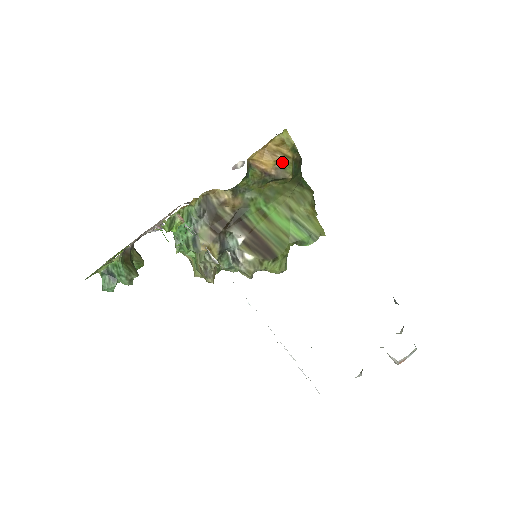
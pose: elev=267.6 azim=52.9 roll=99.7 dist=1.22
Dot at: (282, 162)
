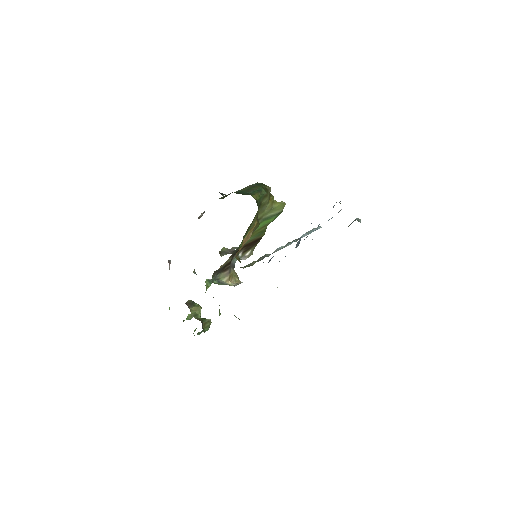
Dot at: (253, 231)
